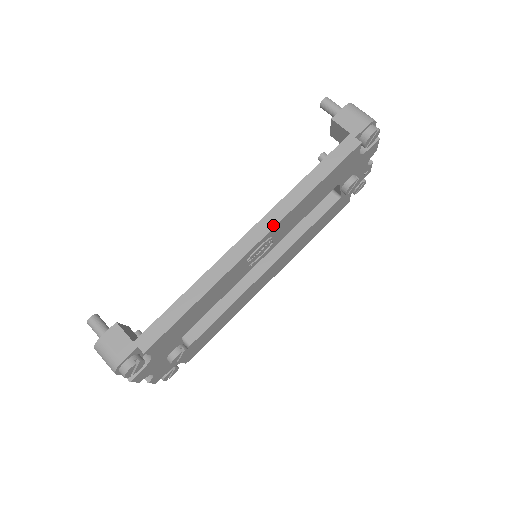
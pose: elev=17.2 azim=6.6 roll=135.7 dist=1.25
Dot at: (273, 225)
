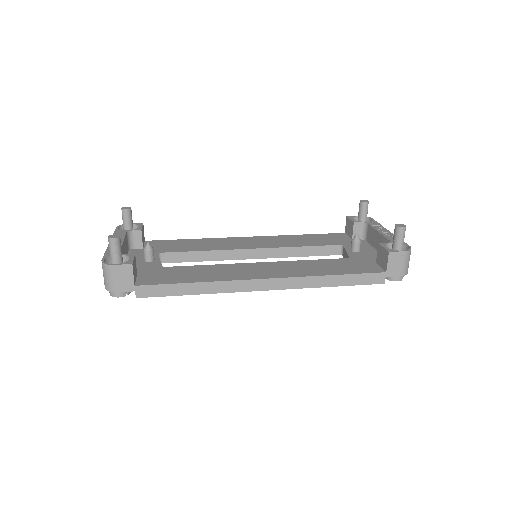
Dot at: (285, 288)
